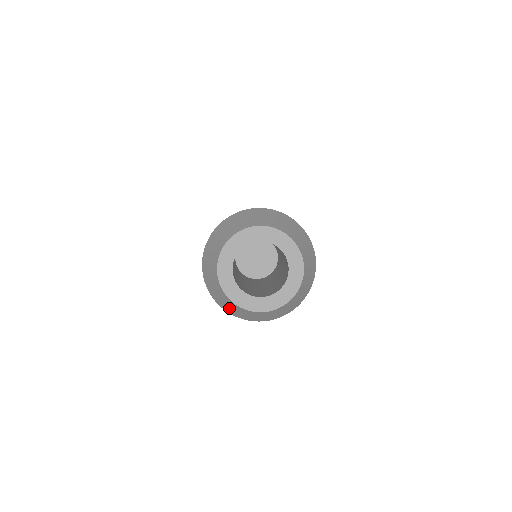
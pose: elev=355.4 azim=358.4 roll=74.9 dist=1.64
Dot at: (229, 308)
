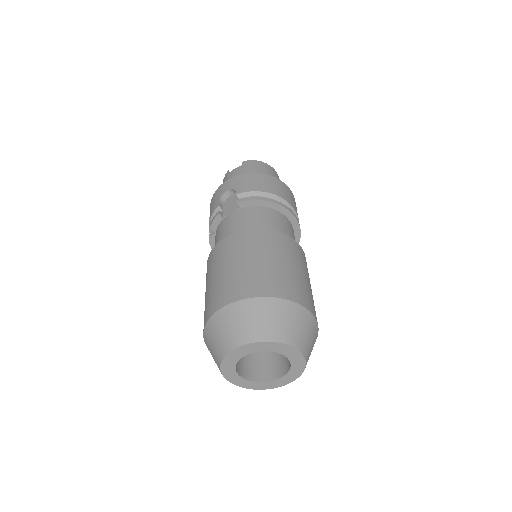
Dot at: occluded
